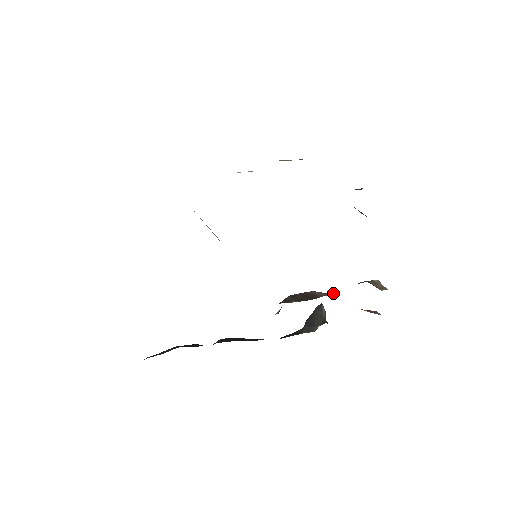
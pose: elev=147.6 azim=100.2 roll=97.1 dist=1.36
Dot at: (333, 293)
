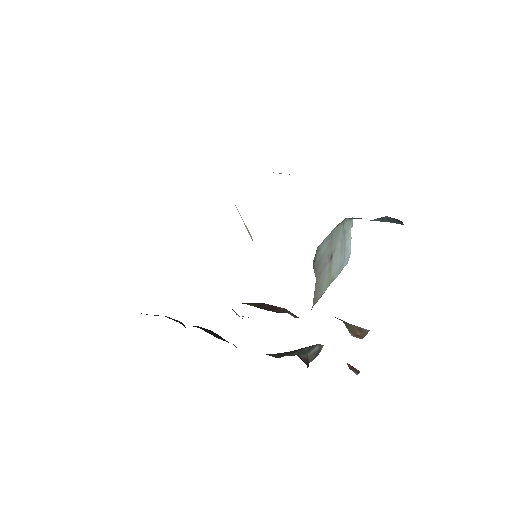
Dot at: occluded
